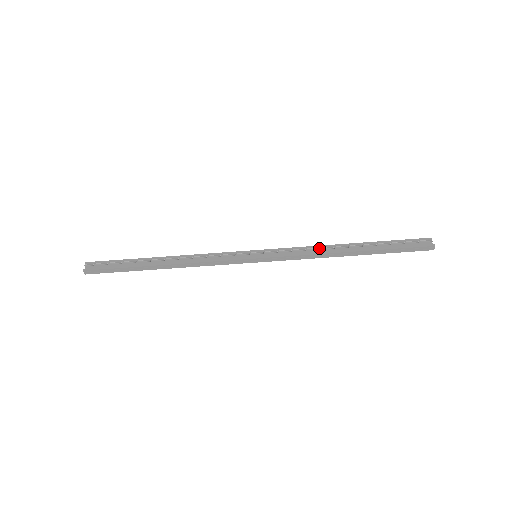
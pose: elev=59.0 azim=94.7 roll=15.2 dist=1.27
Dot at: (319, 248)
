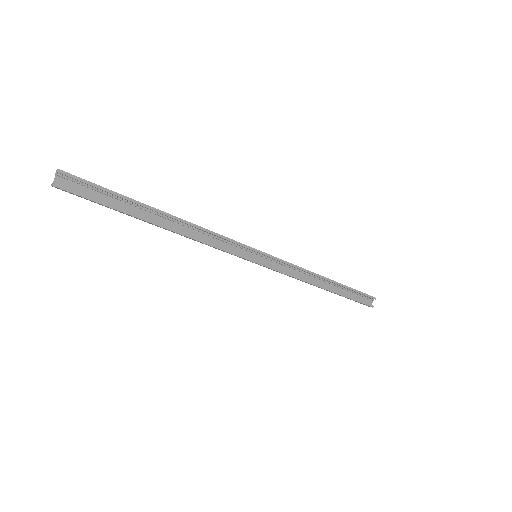
Dot at: (307, 273)
